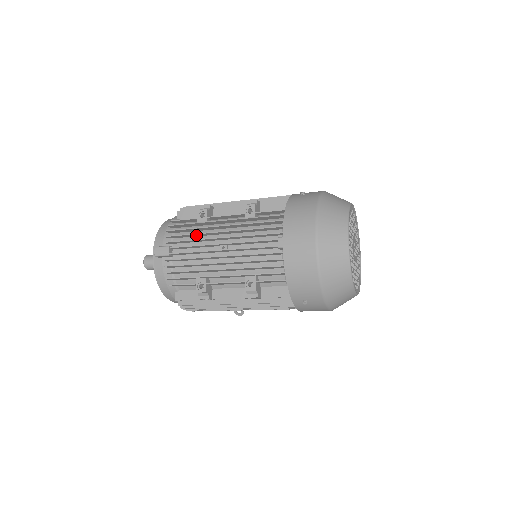
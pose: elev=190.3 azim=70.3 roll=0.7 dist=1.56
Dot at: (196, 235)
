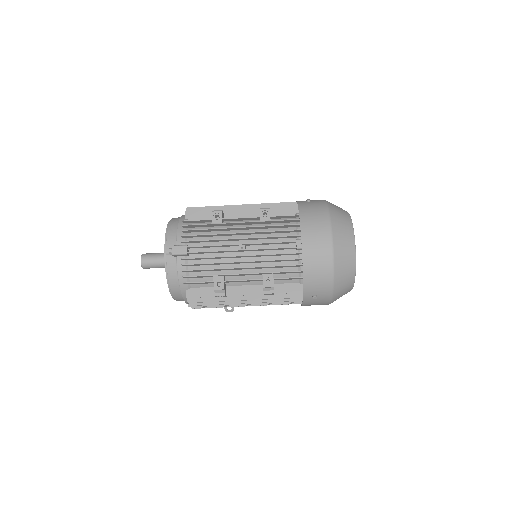
Dot at: (213, 235)
